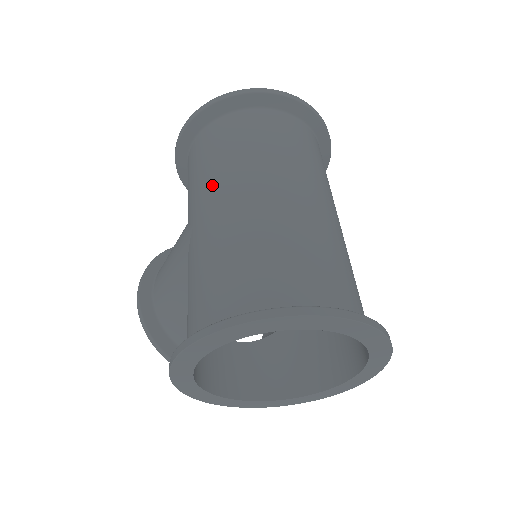
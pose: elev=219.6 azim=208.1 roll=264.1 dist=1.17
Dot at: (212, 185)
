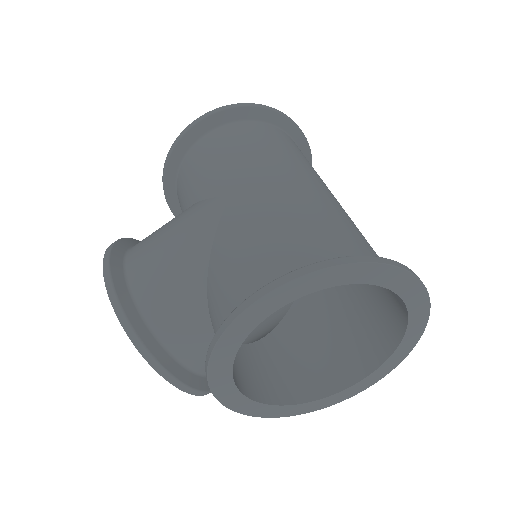
Dot at: (255, 165)
